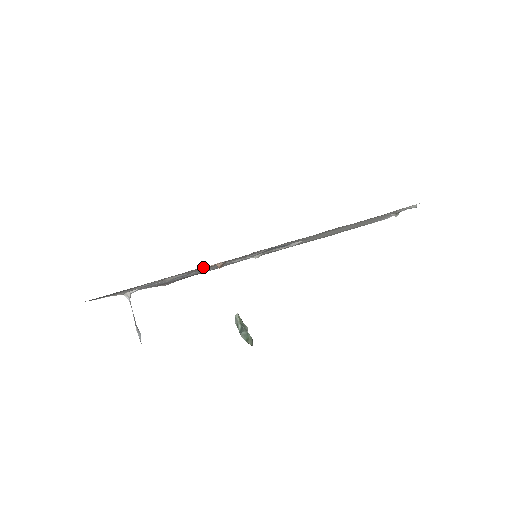
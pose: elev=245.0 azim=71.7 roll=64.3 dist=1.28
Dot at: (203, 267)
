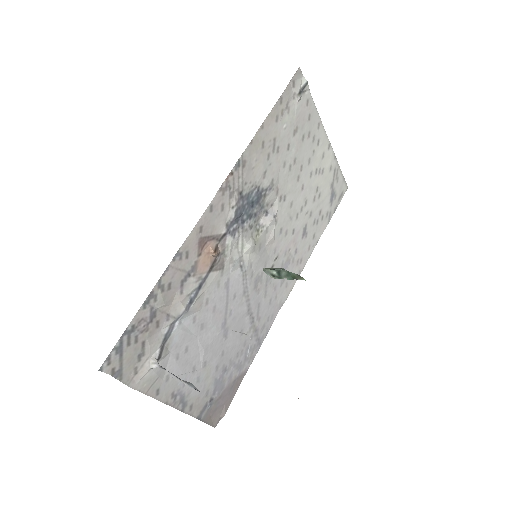
Dot at: (194, 253)
